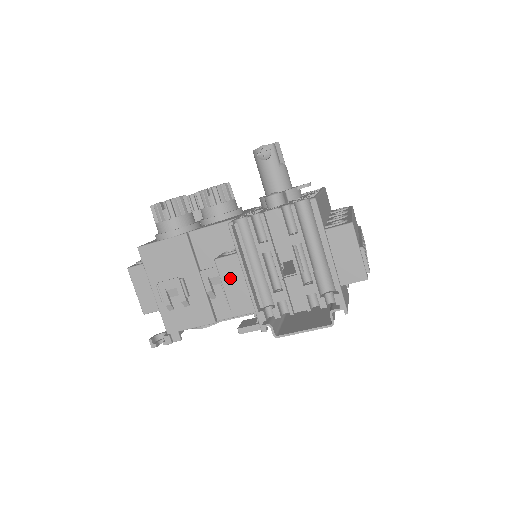
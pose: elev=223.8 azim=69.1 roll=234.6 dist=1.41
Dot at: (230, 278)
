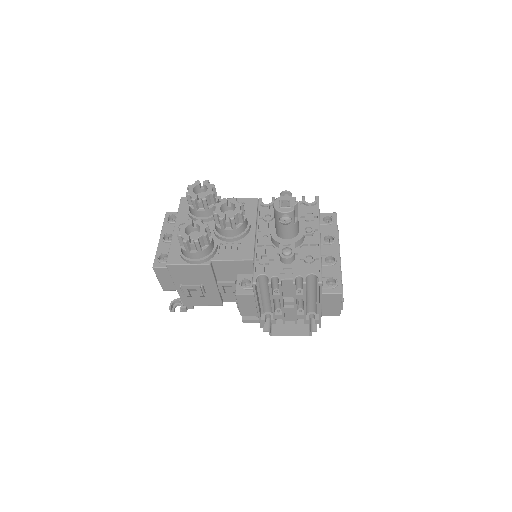
Dot at: (245, 303)
